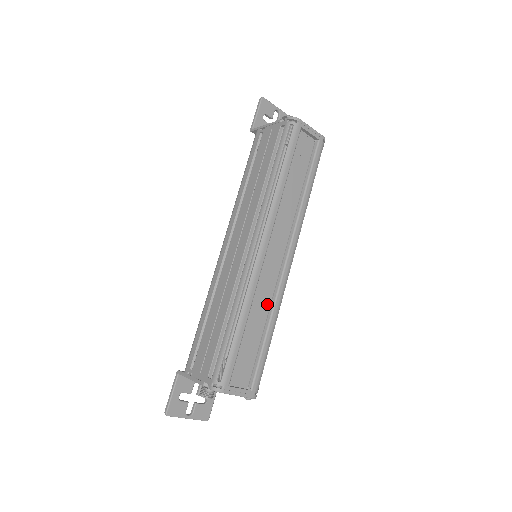
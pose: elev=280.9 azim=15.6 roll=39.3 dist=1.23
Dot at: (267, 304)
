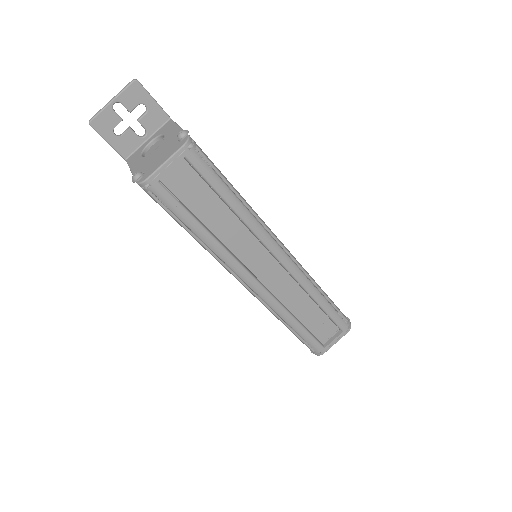
Dot at: (299, 291)
